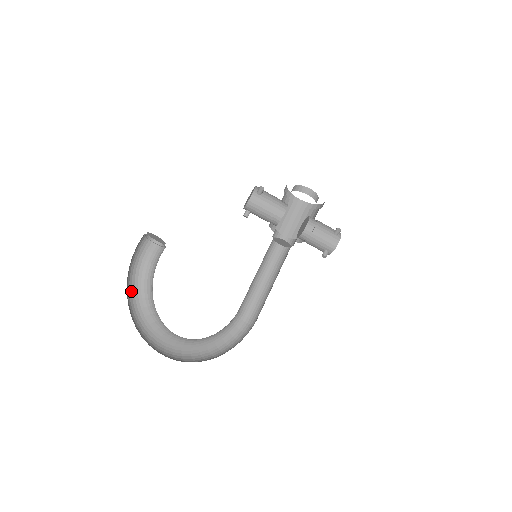
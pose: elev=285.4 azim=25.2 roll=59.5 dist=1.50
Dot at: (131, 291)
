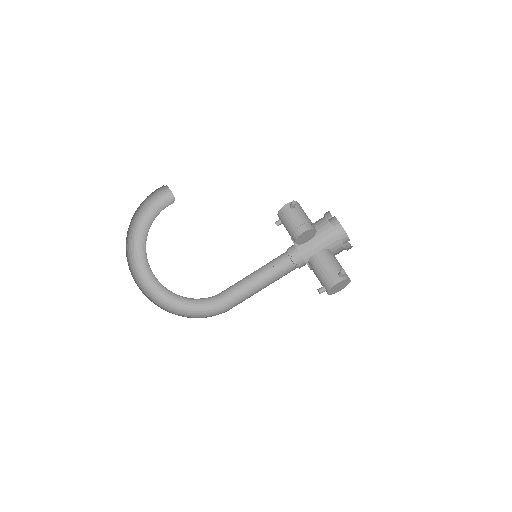
Dot at: (140, 224)
